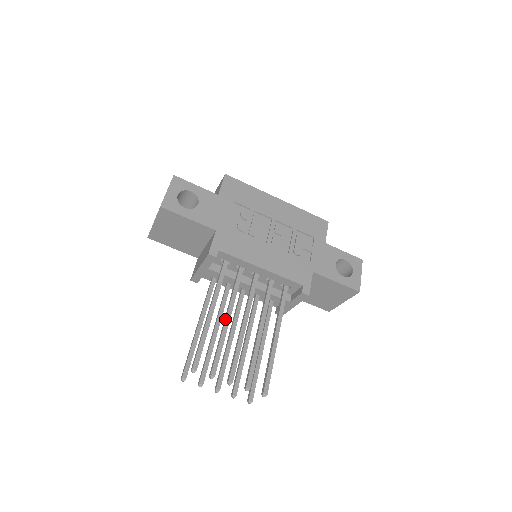
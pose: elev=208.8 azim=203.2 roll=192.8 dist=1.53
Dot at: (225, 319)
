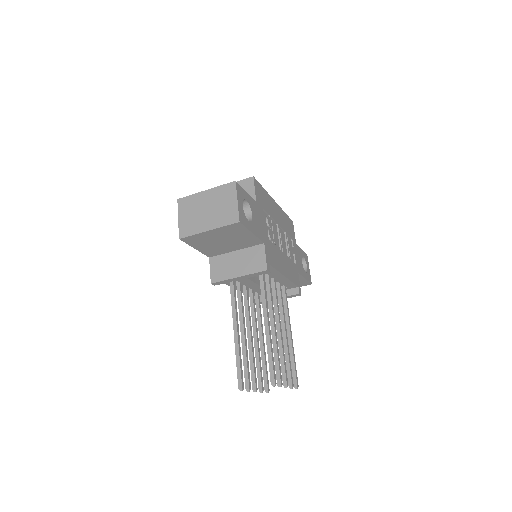
Dot at: (274, 329)
